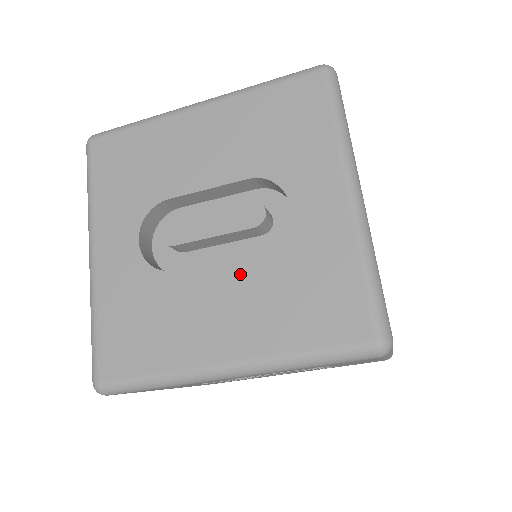
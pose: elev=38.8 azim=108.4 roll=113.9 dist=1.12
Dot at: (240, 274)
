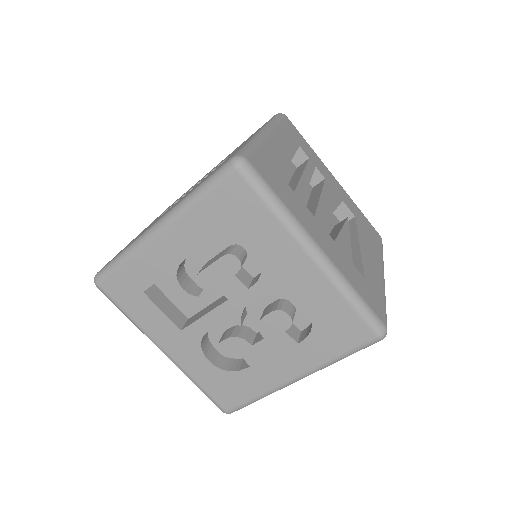
Dot at: occluded
